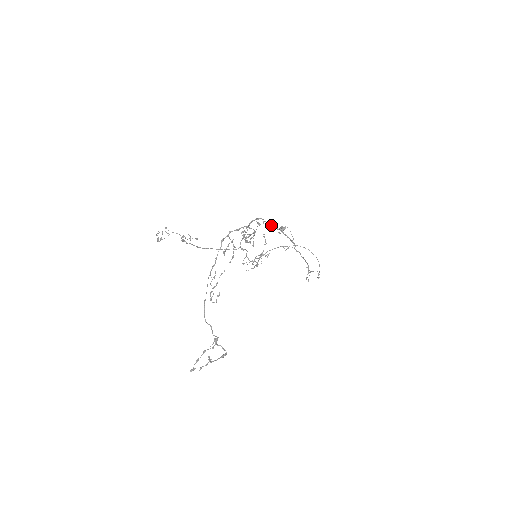
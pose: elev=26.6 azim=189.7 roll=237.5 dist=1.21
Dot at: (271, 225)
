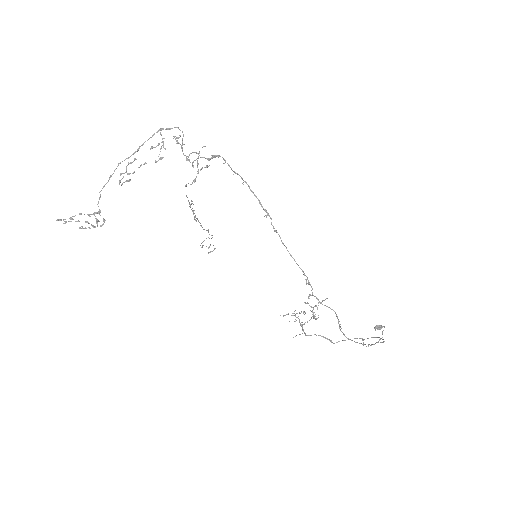
Dot at: (234, 171)
